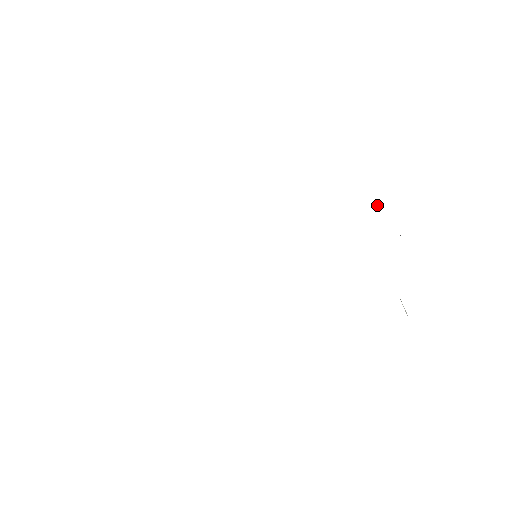
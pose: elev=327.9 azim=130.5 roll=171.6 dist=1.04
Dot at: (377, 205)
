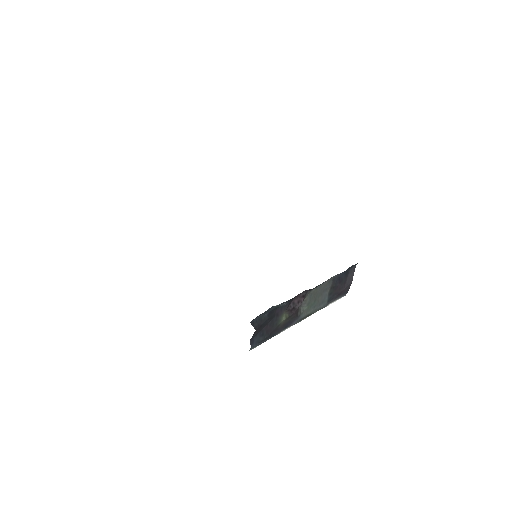
Dot at: (353, 271)
